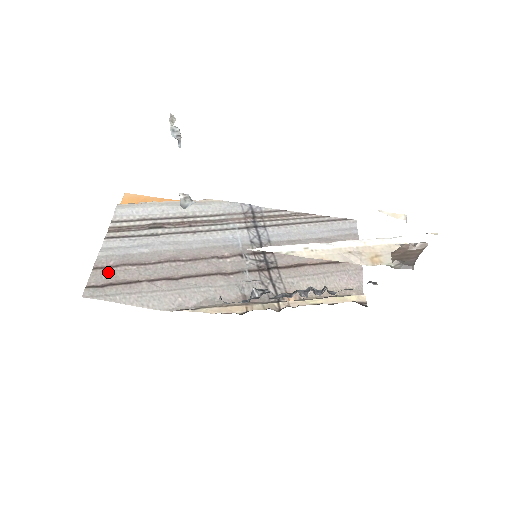
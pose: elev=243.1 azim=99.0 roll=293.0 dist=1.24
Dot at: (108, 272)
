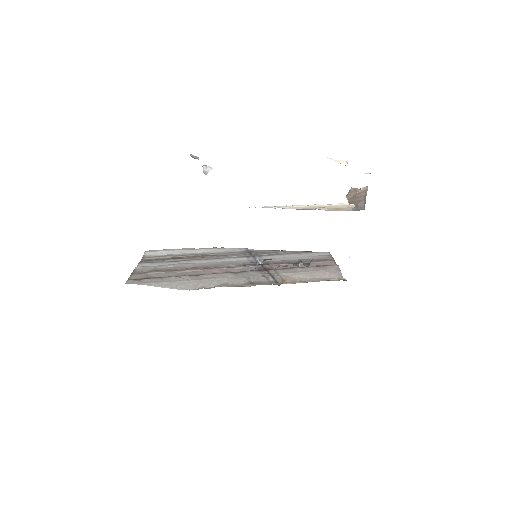
Dot at: (144, 274)
